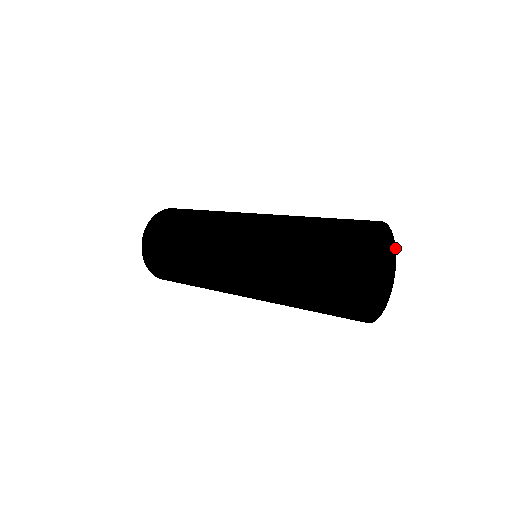
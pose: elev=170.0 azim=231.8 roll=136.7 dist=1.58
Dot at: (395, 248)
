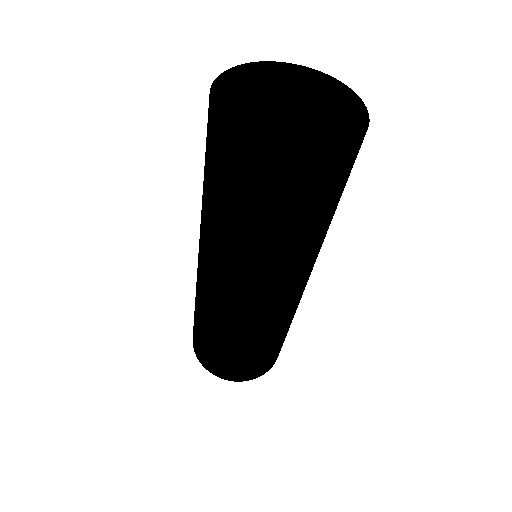
Dot at: (365, 133)
